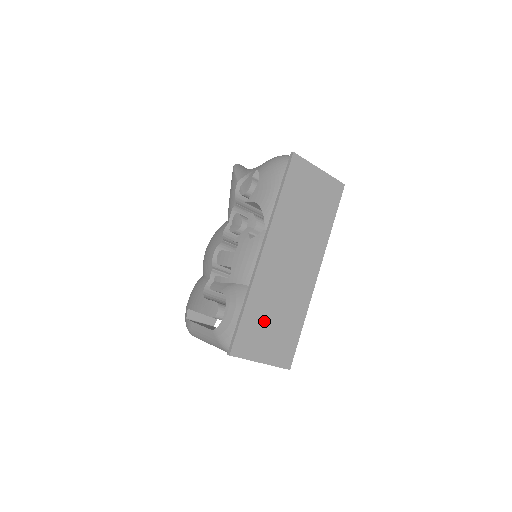
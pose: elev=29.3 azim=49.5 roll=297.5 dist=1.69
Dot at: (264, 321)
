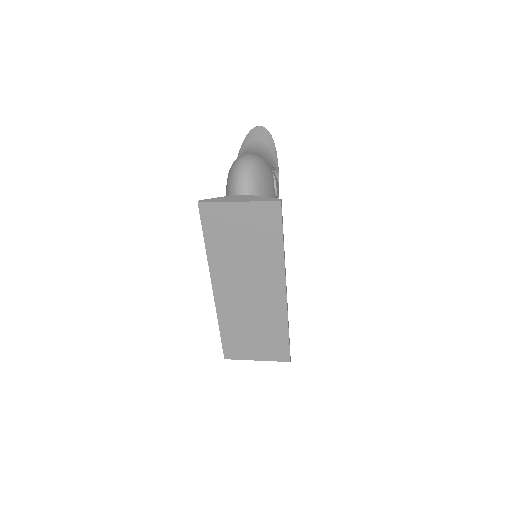
Dot at: (244, 335)
